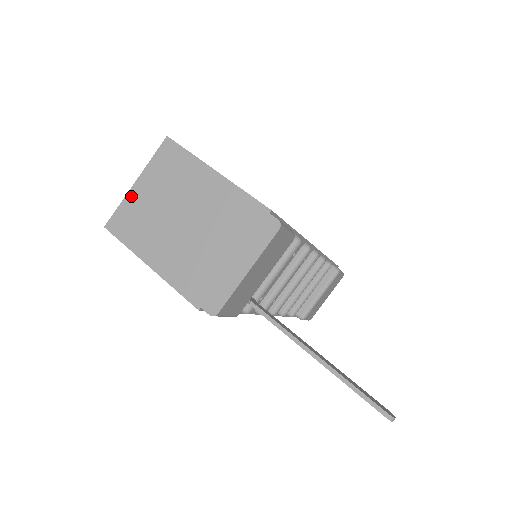
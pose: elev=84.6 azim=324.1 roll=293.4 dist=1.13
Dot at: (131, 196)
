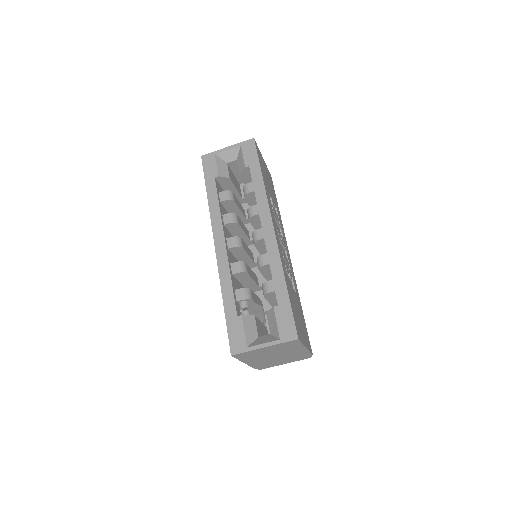
Dot at: (257, 350)
